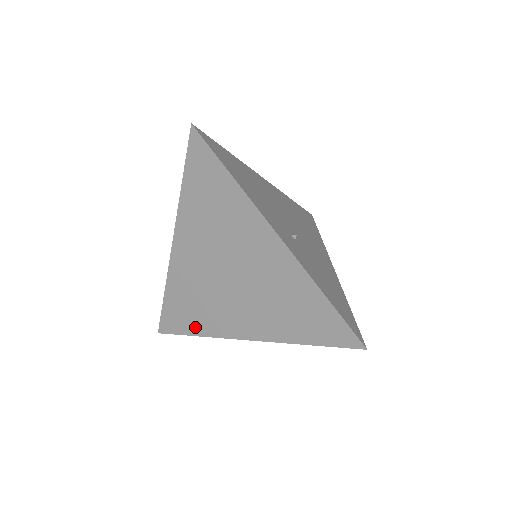
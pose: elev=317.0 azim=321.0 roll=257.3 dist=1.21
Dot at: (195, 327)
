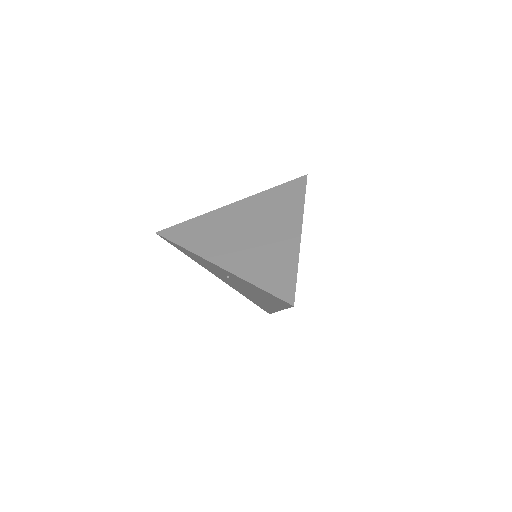
Dot at: (189, 243)
